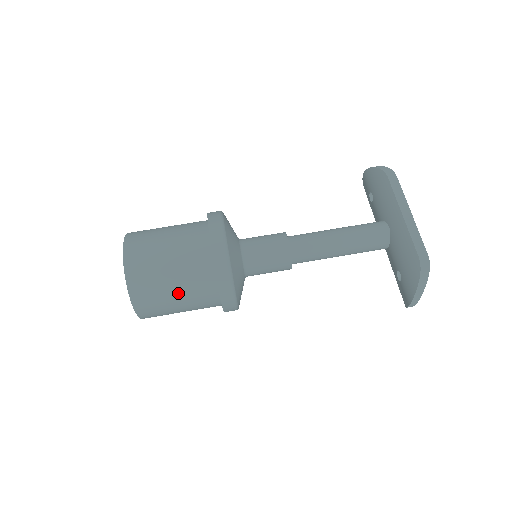
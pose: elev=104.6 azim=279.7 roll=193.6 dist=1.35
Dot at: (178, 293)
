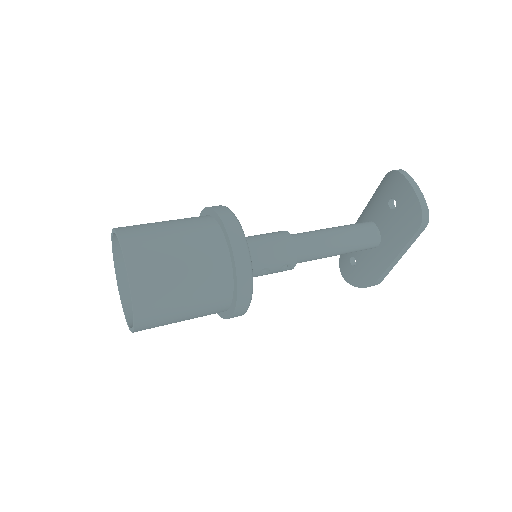
Dot at: (170, 224)
